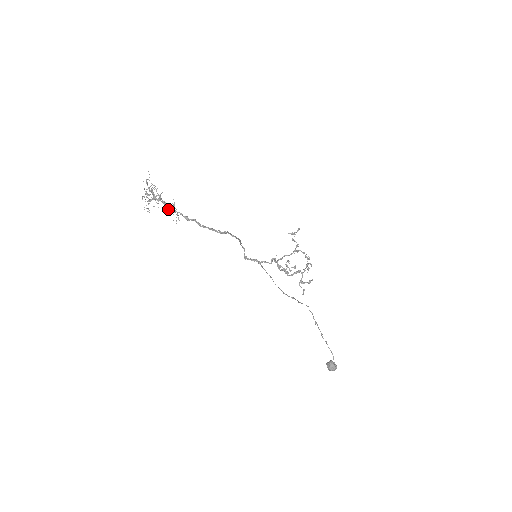
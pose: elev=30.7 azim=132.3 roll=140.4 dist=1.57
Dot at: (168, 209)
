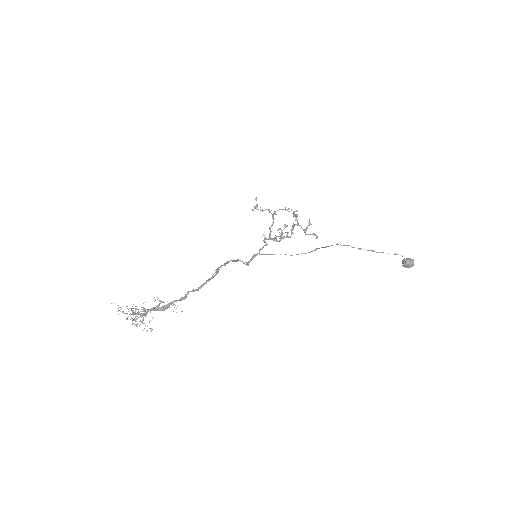
Dot at: (162, 310)
